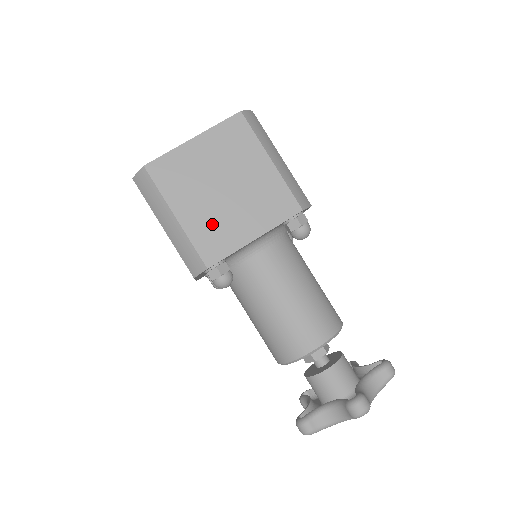
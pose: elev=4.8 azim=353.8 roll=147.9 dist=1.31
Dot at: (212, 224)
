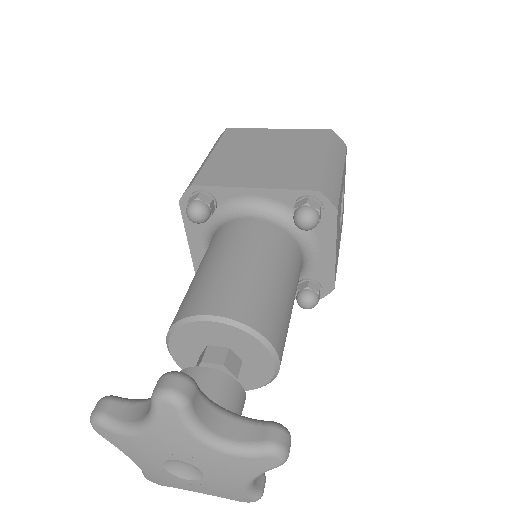
Dot at: (231, 167)
